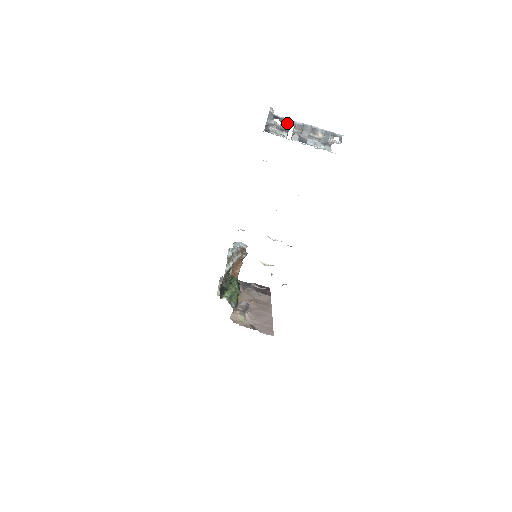
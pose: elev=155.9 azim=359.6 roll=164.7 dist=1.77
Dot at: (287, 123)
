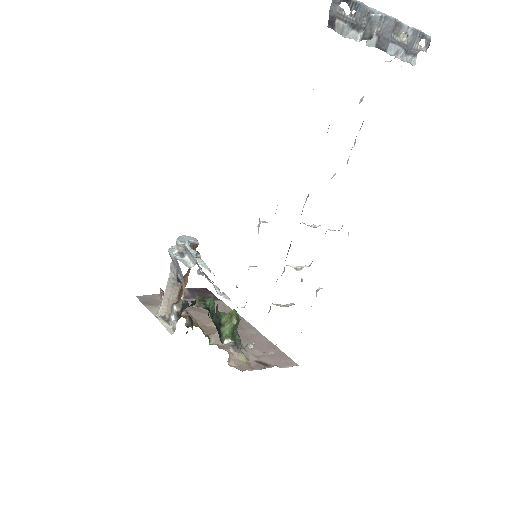
Dot at: (360, 12)
